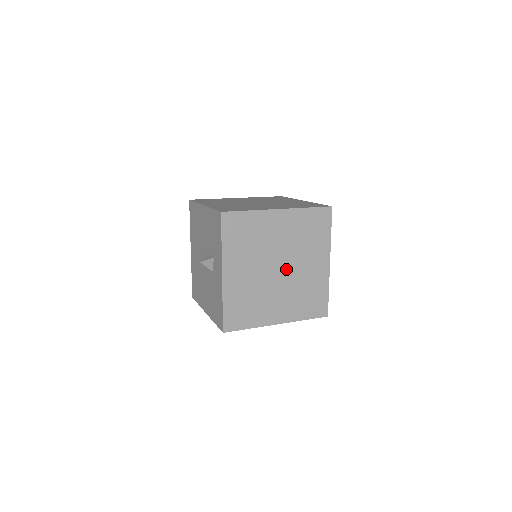
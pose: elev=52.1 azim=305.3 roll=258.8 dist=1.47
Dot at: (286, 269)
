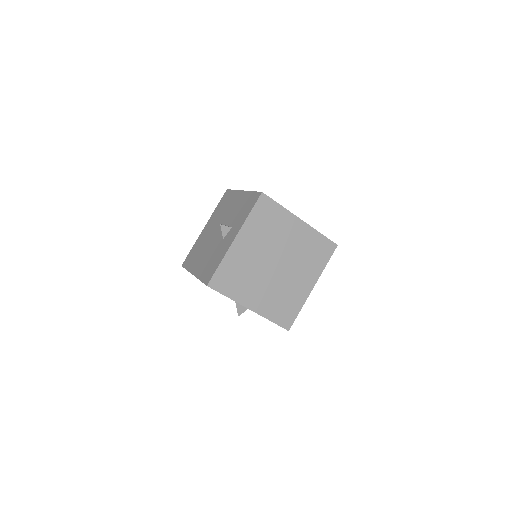
Dot at: (281, 269)
